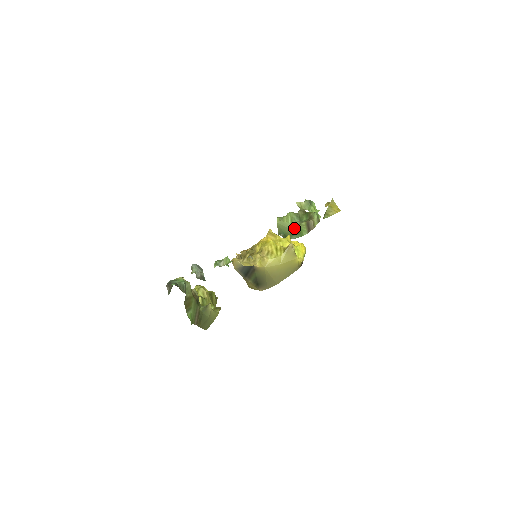
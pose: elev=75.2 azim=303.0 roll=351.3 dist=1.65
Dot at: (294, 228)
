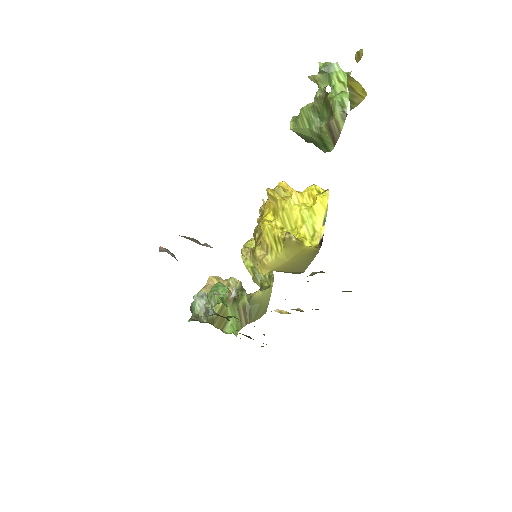
Dot at: (316, 137)
